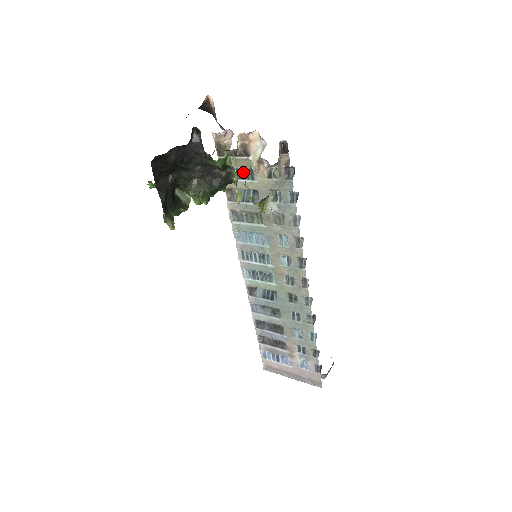
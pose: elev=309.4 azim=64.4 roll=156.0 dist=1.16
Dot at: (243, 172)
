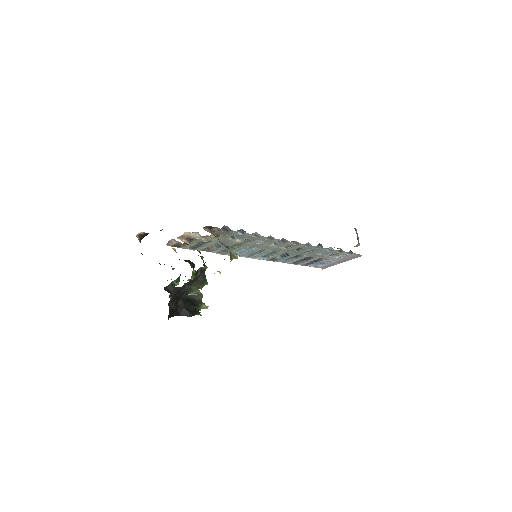
Dot at: (201, 243)
